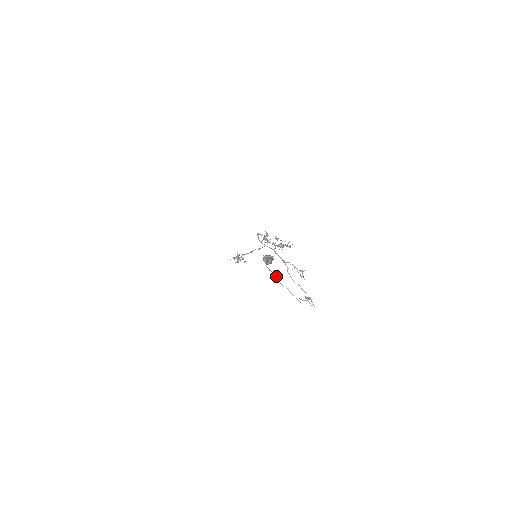
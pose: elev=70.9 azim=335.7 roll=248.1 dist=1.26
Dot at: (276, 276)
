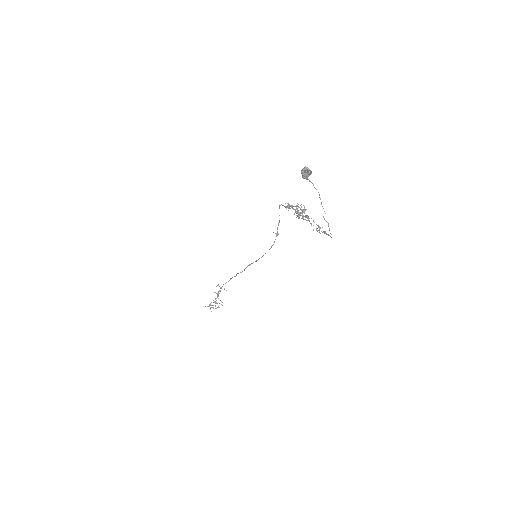
Dot at: (311, 182)
